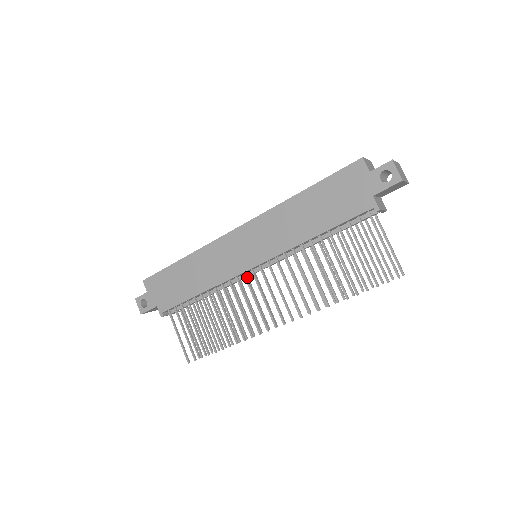
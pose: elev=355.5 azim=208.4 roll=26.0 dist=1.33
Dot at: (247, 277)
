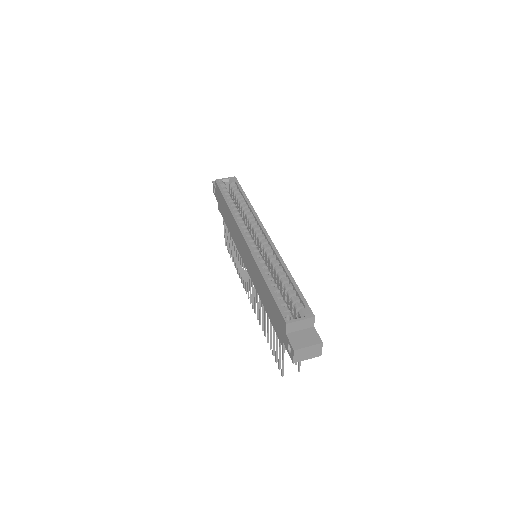
Dot at: occluded
